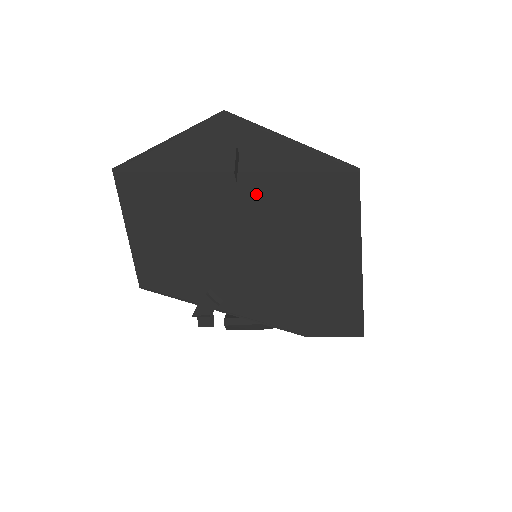
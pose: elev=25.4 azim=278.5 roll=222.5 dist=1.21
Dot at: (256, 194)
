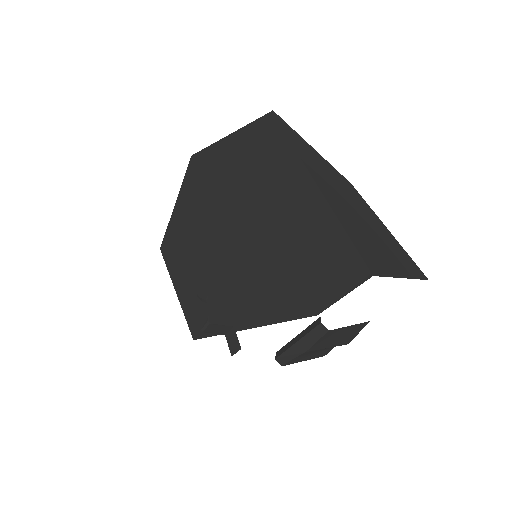
Dot at: (224, 196)
